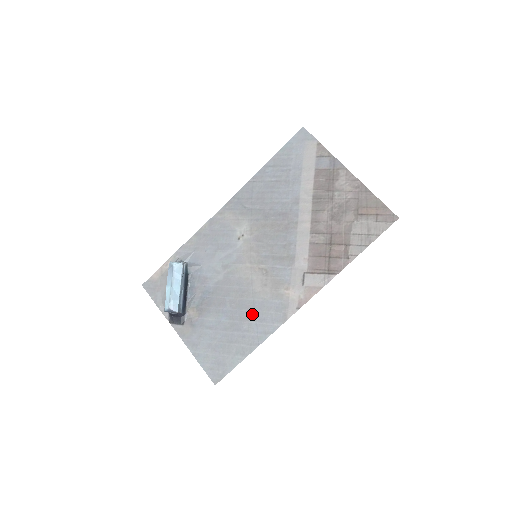
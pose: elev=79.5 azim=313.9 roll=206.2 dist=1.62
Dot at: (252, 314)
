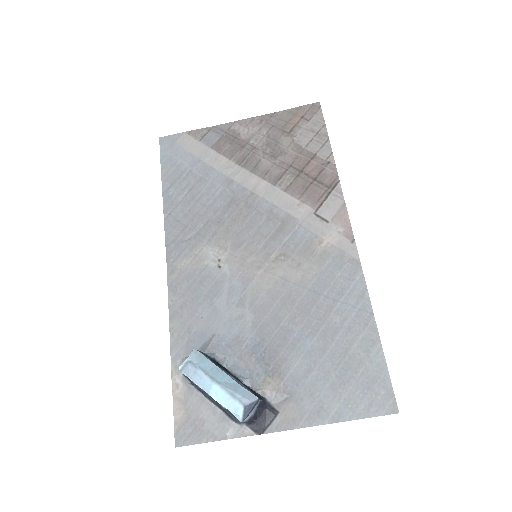
Dot at: (325, 301)
